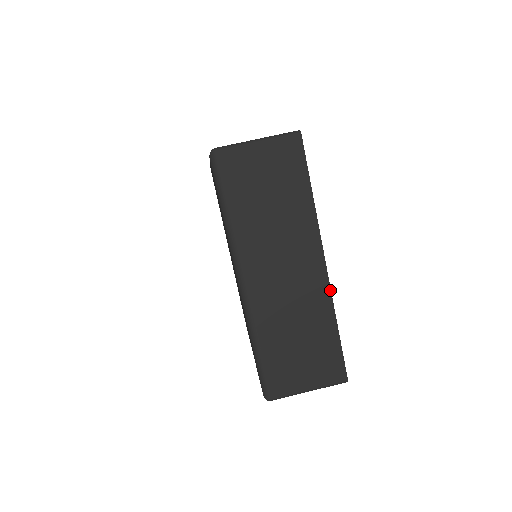
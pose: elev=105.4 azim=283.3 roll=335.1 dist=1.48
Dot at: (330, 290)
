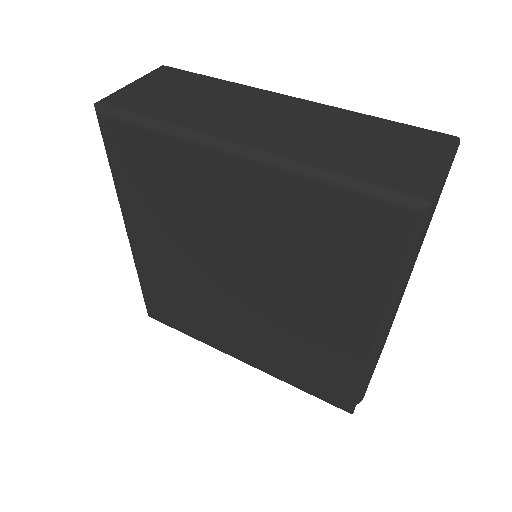
Dot at: (325, 105)
